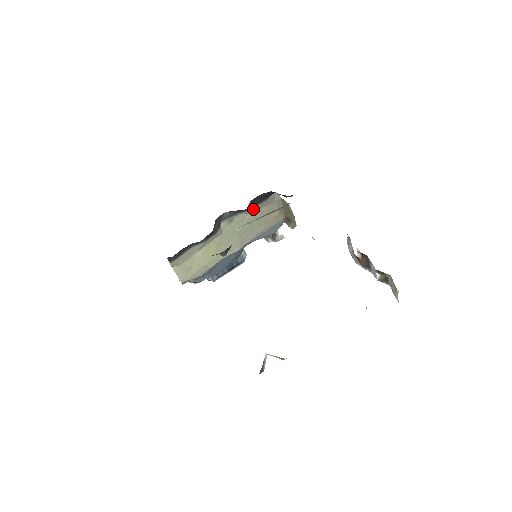
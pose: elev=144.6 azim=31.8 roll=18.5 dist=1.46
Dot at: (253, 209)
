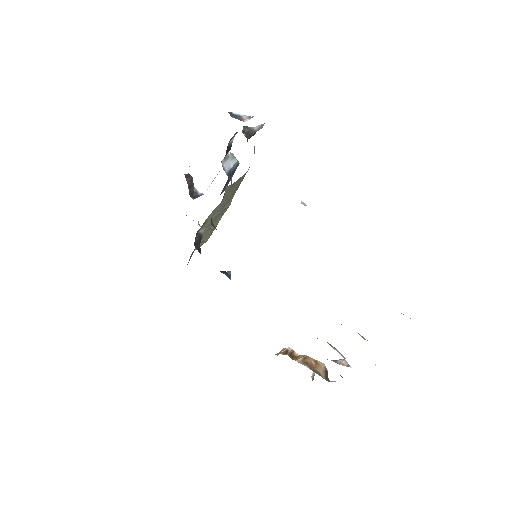
Dot at: occluded
